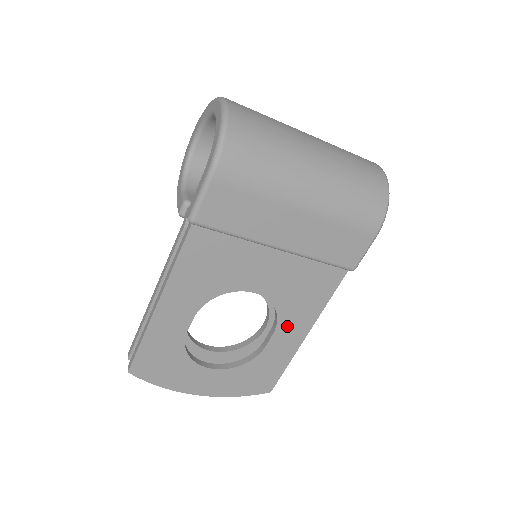
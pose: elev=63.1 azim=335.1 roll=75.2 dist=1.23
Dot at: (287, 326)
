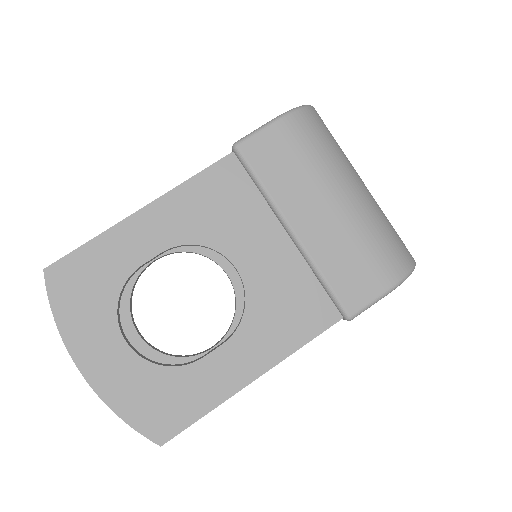
Dot at: (243, 346)
